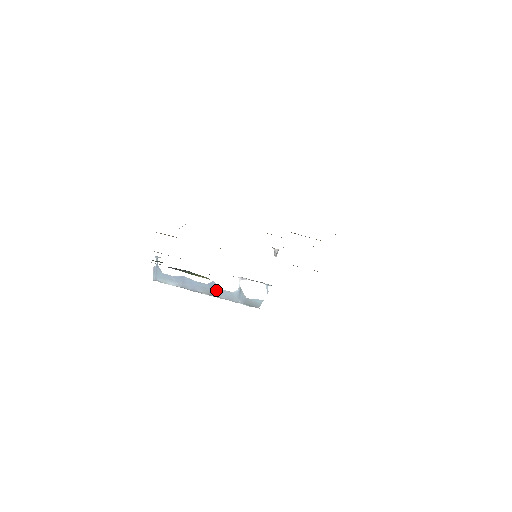
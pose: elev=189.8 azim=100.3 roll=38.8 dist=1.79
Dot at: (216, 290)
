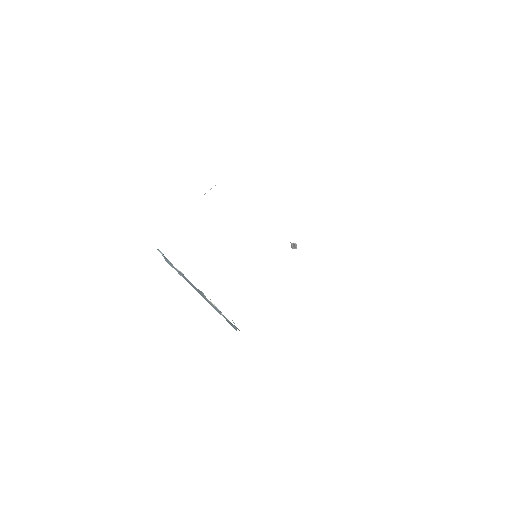
Dot at: (204, 297)
